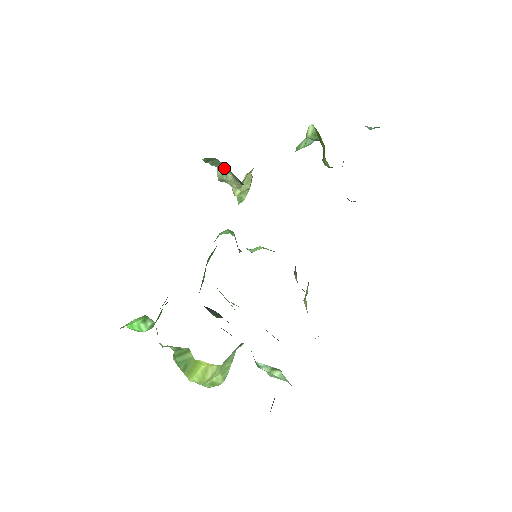
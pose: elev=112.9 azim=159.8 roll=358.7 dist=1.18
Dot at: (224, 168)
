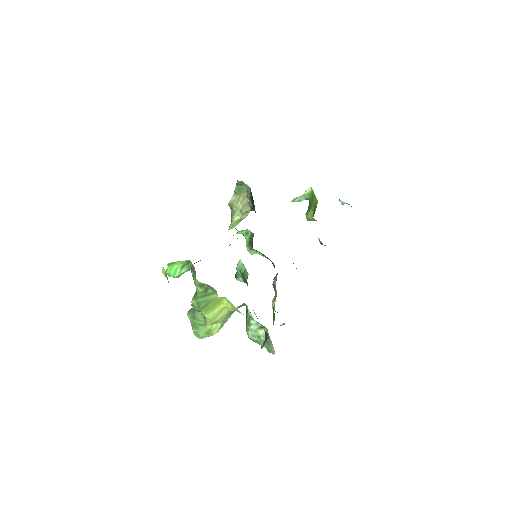
Dot at: (240, 196)
